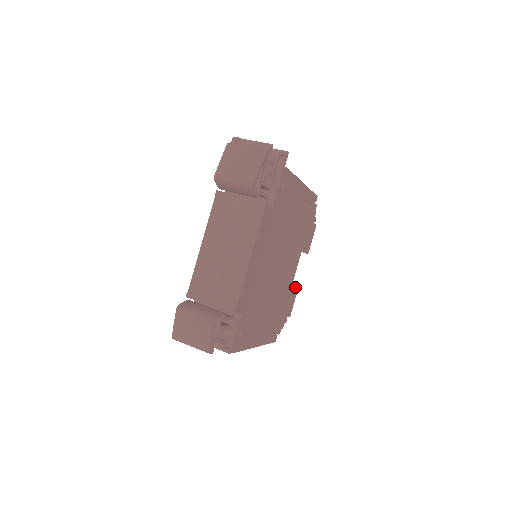
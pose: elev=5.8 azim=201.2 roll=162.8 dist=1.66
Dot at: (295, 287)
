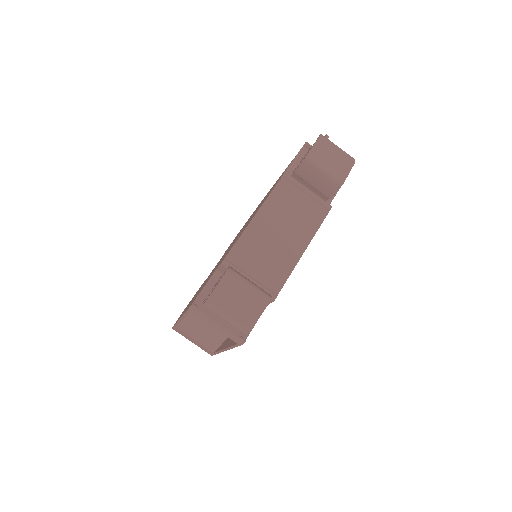
Dot at: occluded
